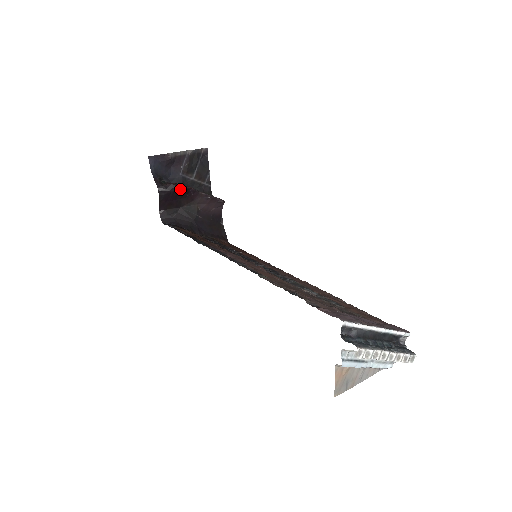
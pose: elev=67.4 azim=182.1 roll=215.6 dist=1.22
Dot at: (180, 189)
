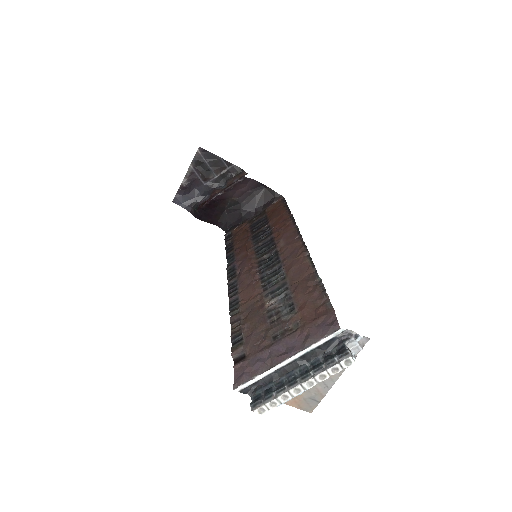
Dot at: (206, 207)
